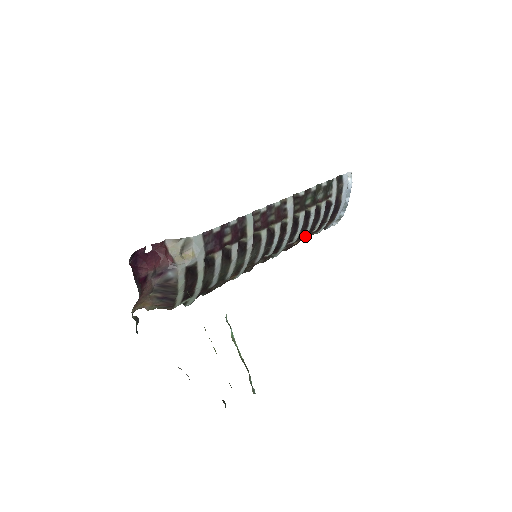
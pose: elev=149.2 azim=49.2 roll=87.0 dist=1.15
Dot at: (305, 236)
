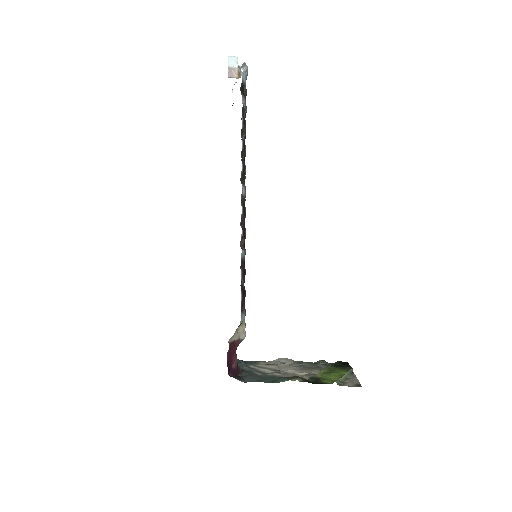
Dot at: occluded
